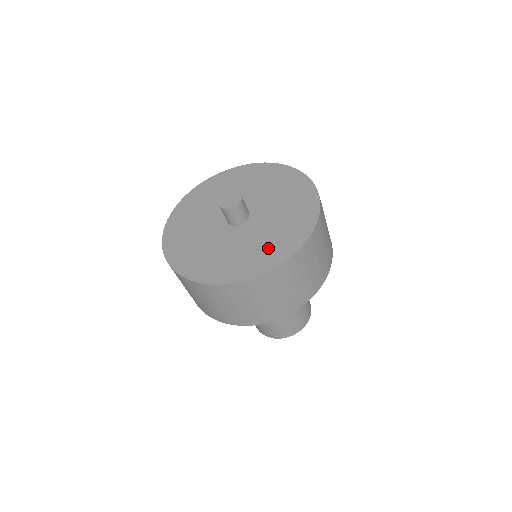
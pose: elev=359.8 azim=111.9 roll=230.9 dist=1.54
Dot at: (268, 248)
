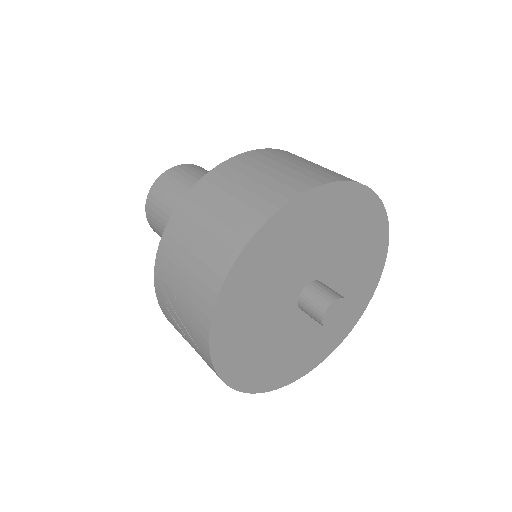
Dot at: (348, 312)
